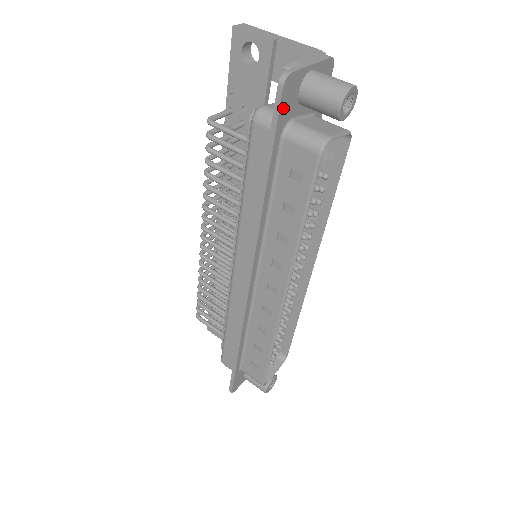
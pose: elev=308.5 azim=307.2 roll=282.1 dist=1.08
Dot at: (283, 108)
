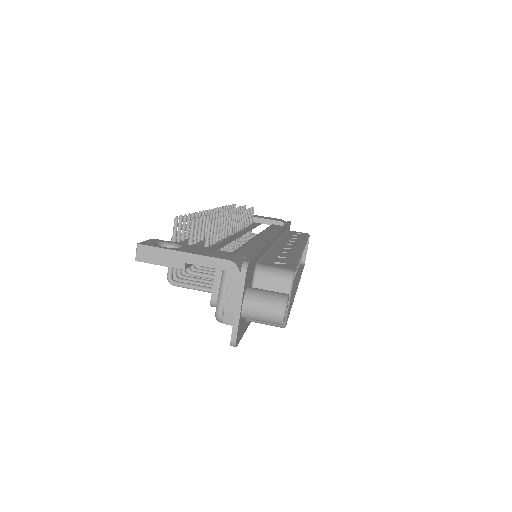
Dot at: (241, 334)
